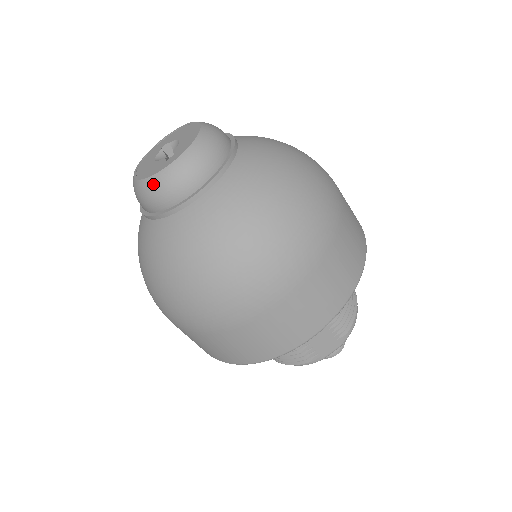
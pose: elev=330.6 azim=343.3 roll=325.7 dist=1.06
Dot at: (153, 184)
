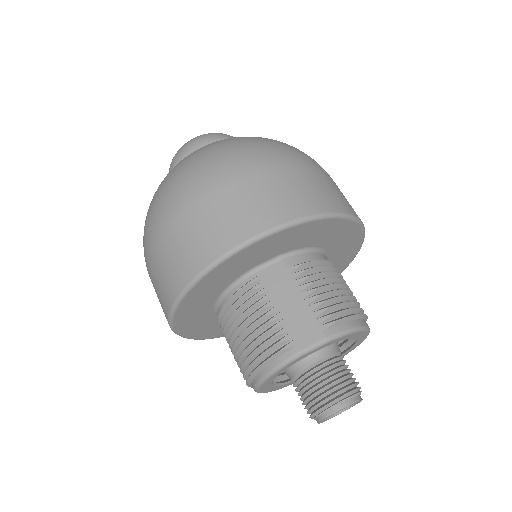
Dot at: (179, 150)
